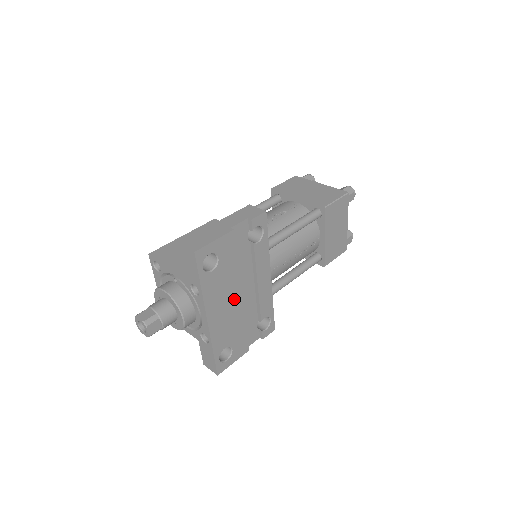
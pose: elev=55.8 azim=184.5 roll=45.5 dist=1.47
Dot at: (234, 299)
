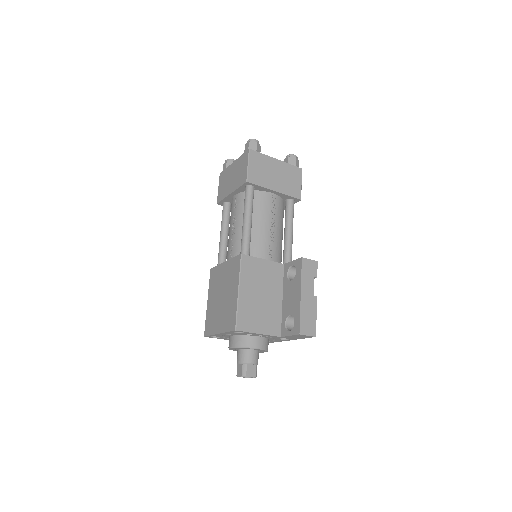
Dot at: occluded
